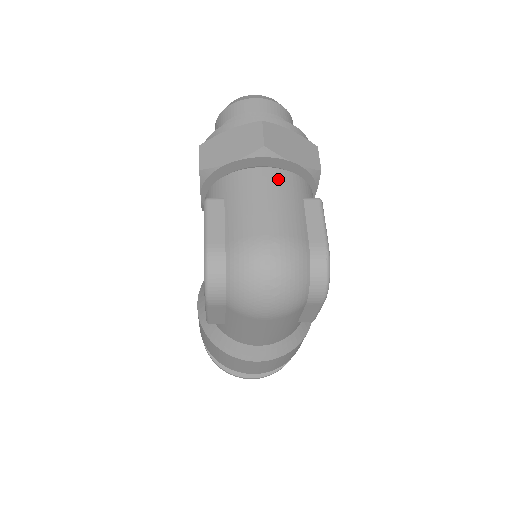
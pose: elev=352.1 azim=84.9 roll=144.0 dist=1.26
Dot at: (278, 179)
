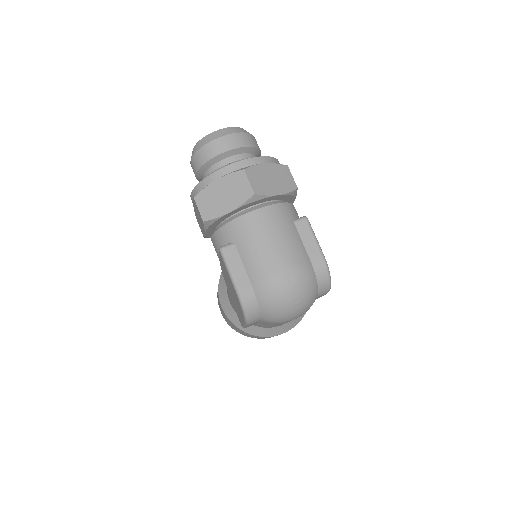
Dot at: (272, 216)
